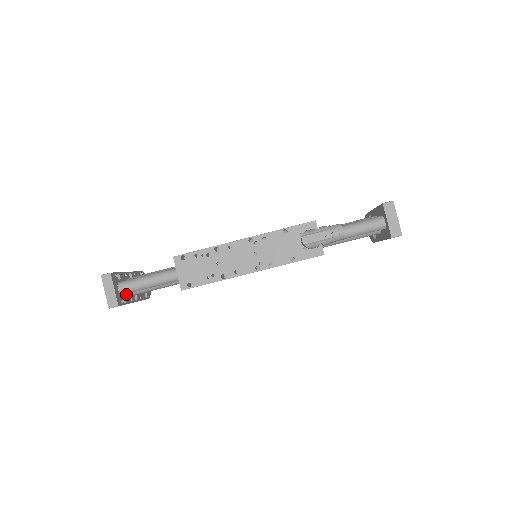
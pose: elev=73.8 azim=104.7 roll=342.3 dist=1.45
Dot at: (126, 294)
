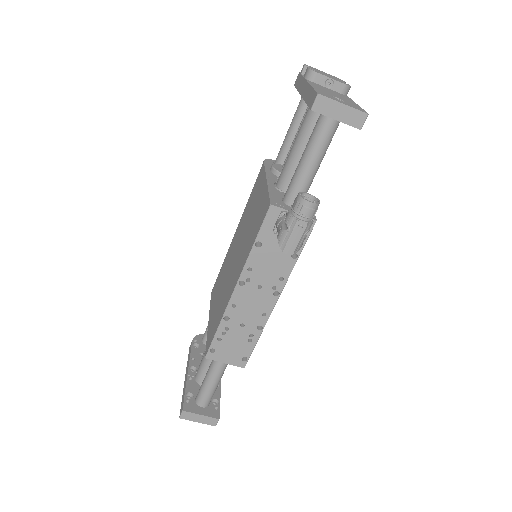
Dot at: occluded
